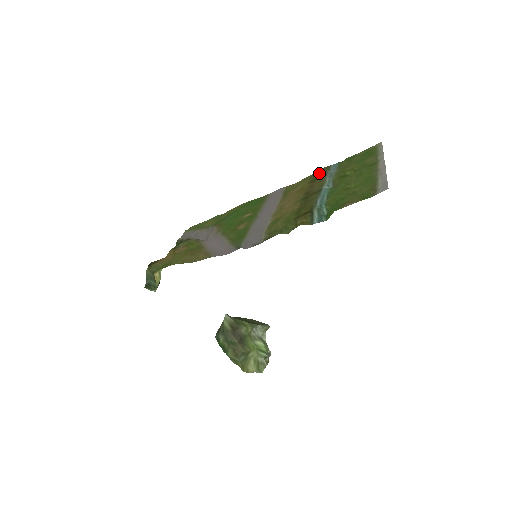
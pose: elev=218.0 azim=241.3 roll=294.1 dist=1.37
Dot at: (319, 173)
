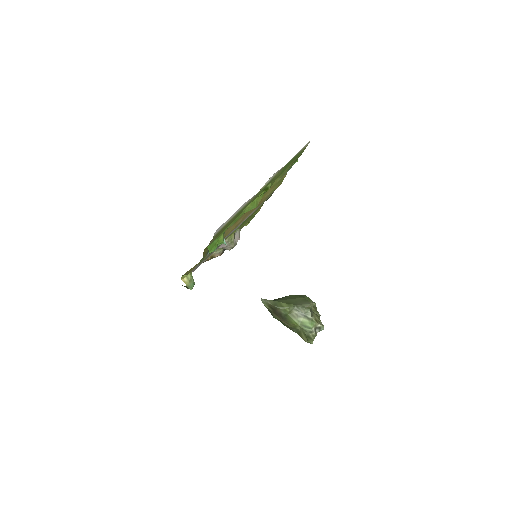
Dot at: occluded
